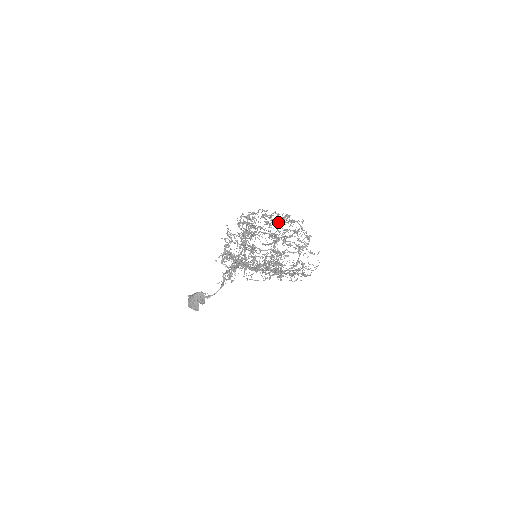
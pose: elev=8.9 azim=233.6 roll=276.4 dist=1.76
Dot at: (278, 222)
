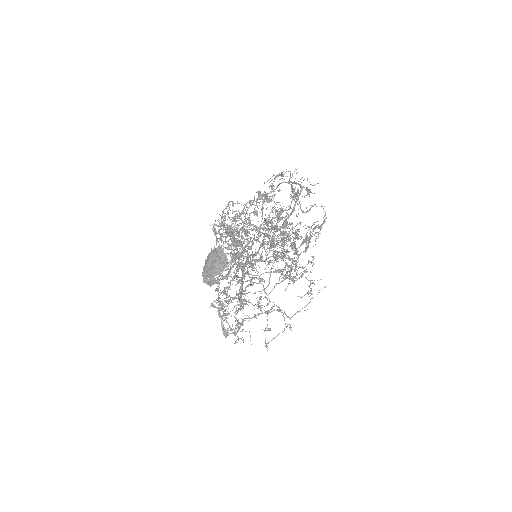
Dot at: (255, 213)
